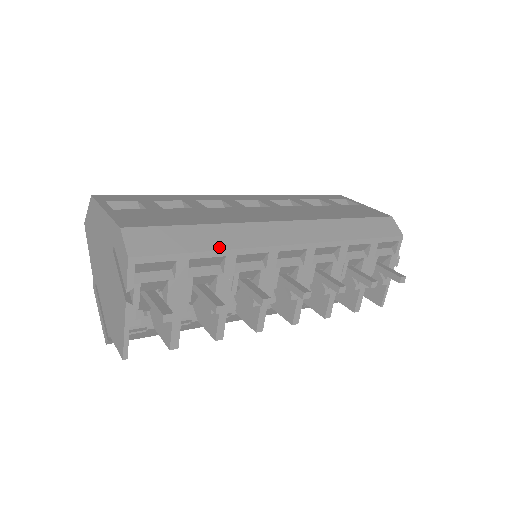
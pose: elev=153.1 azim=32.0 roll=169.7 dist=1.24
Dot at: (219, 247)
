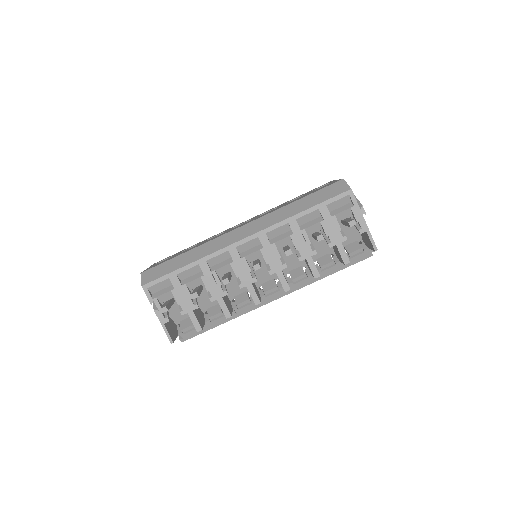
Dot at: (192, 261)
